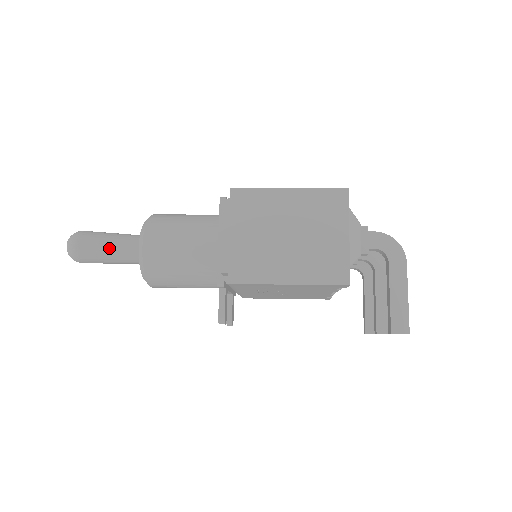
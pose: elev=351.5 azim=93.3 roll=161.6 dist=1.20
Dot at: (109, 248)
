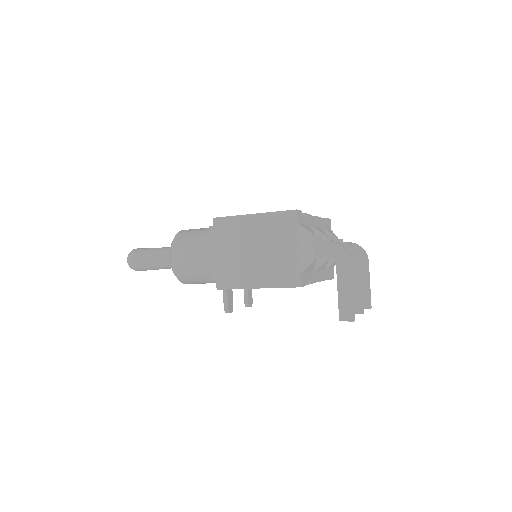
Dot at: (152, 261)
